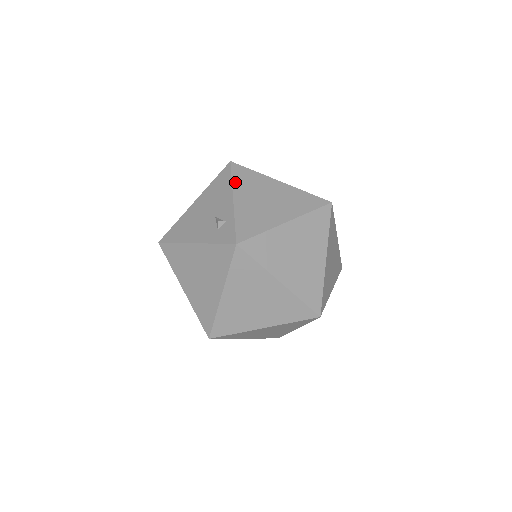
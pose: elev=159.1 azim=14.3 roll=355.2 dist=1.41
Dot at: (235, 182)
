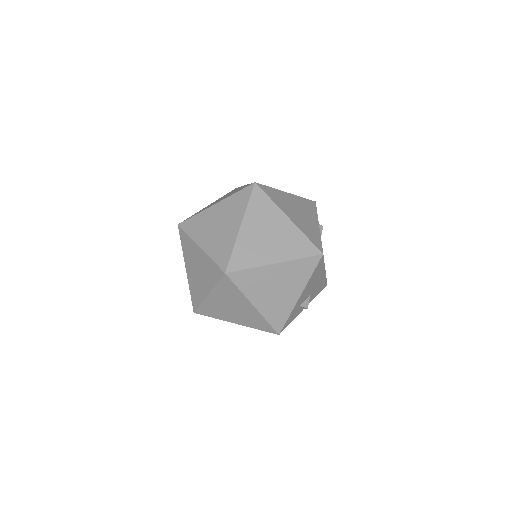
Dot at: (183, 250)
